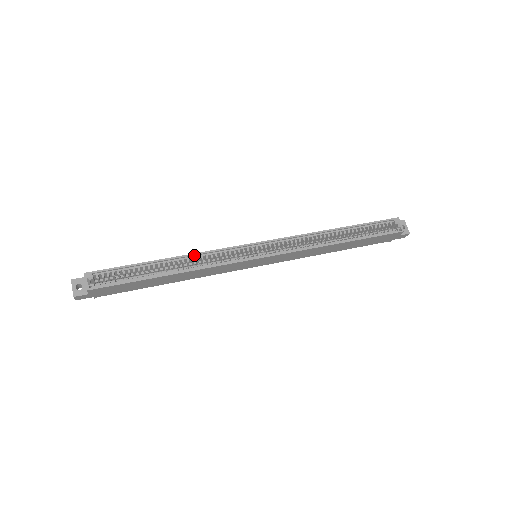
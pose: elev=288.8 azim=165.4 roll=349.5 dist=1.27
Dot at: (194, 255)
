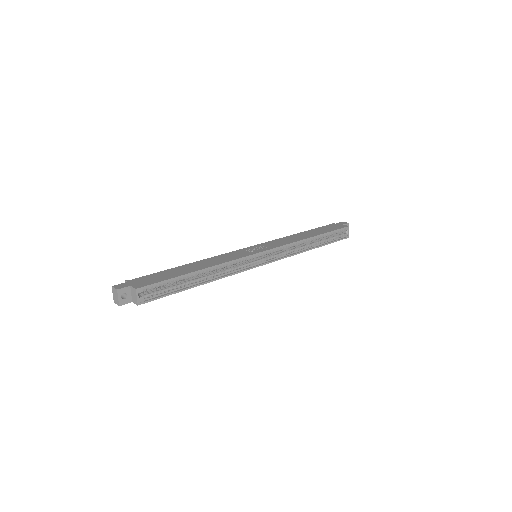
Dot at: (221, 265)
